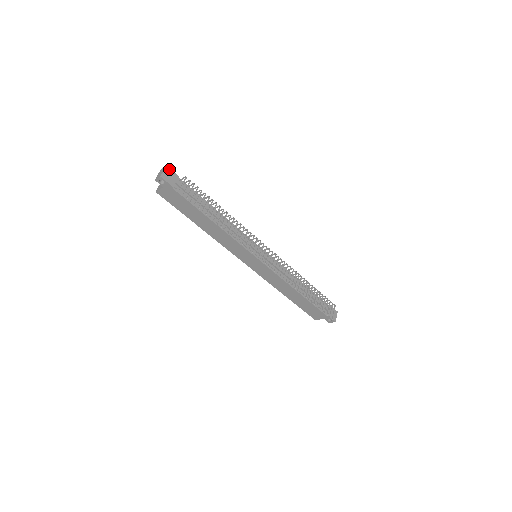
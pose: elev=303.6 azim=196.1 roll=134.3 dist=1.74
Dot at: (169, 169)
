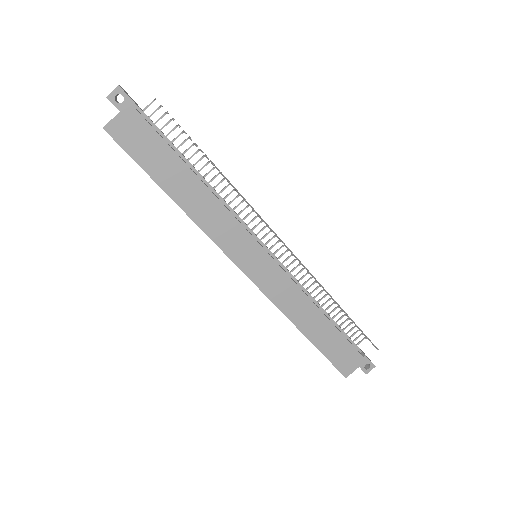
Dot at: (125, 91)
